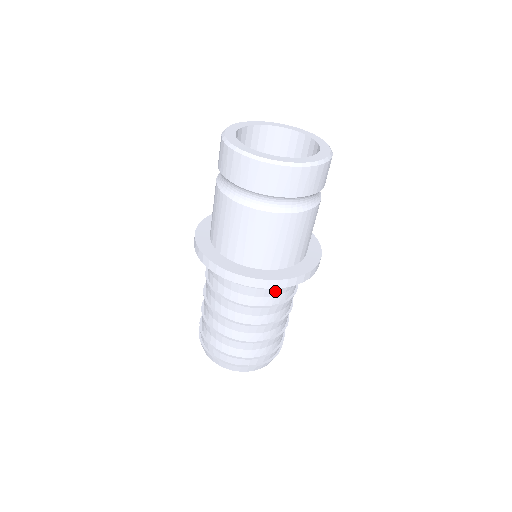
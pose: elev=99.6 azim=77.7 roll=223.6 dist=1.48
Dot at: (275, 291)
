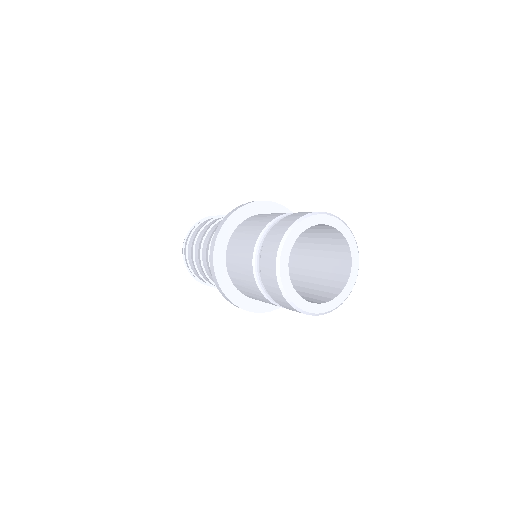
Dot at: occluded
